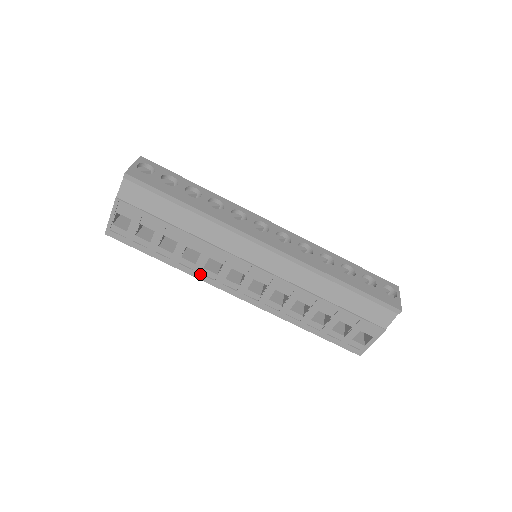
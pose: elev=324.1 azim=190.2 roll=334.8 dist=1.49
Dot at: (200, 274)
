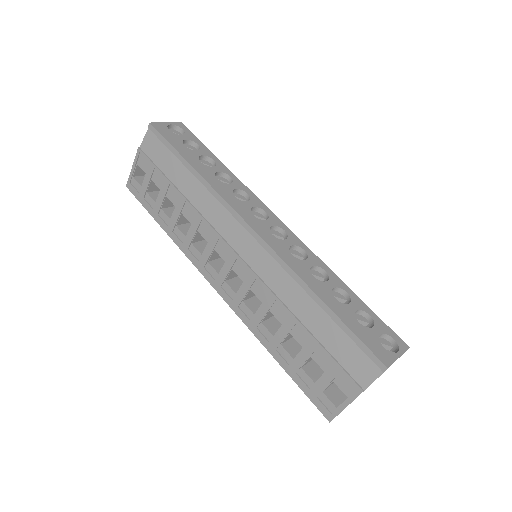
Dot at: (188, 250)
